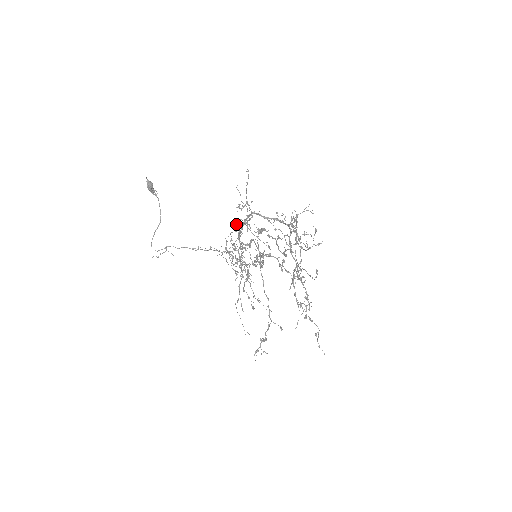
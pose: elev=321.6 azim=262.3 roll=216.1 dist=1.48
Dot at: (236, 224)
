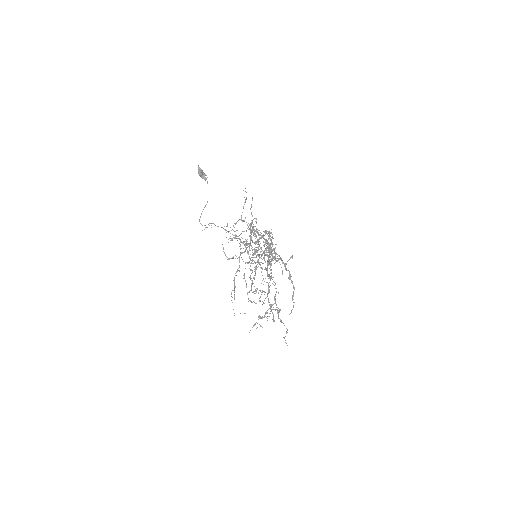
Dot at: occluded
